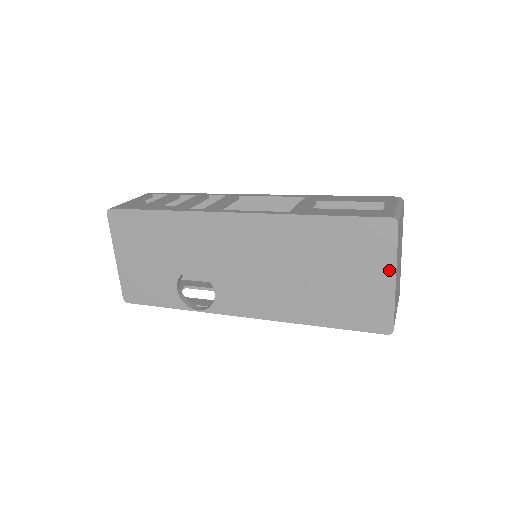
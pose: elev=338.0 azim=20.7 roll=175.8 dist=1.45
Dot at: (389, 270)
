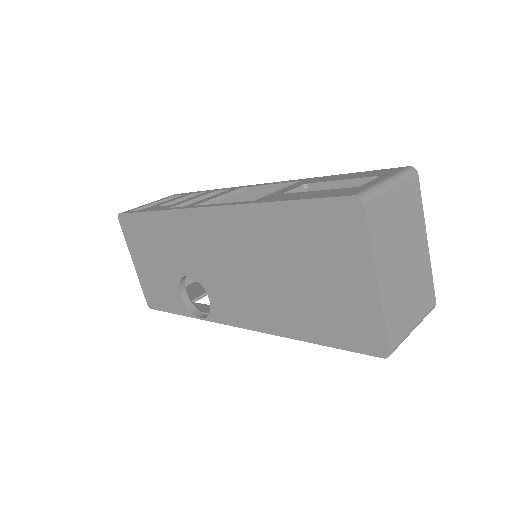
Dot at: (366, 269)
